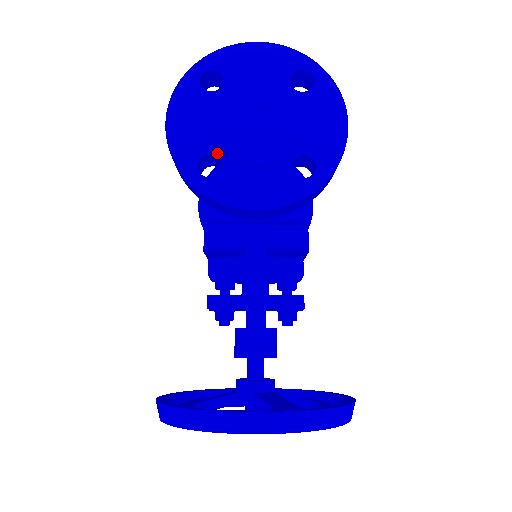
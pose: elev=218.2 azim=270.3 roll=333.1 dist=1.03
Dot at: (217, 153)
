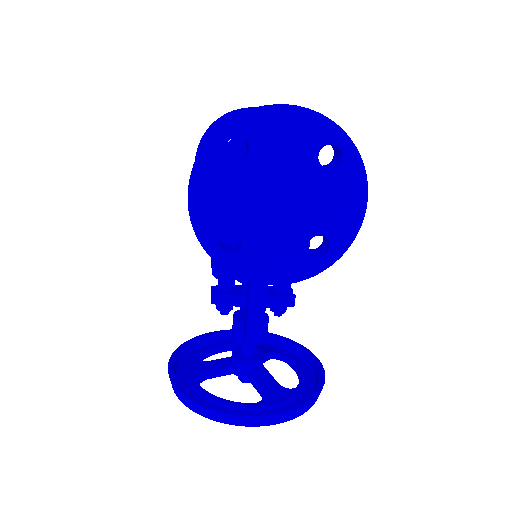
Dot at: (239, 230)
